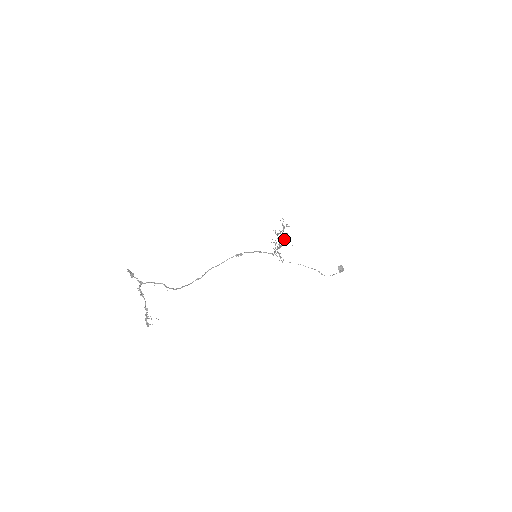
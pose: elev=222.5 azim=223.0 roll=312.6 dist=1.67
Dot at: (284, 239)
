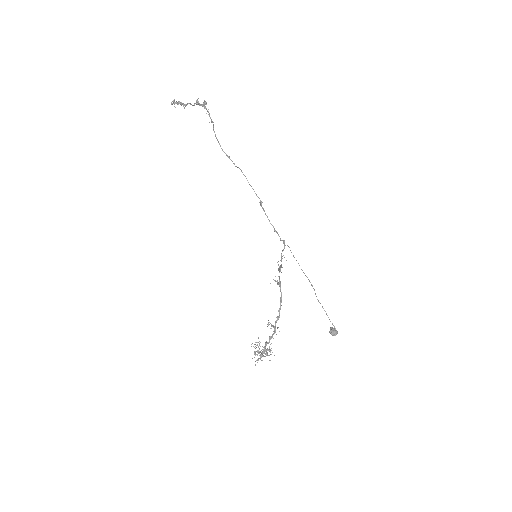
Dot at: (272, 325)
